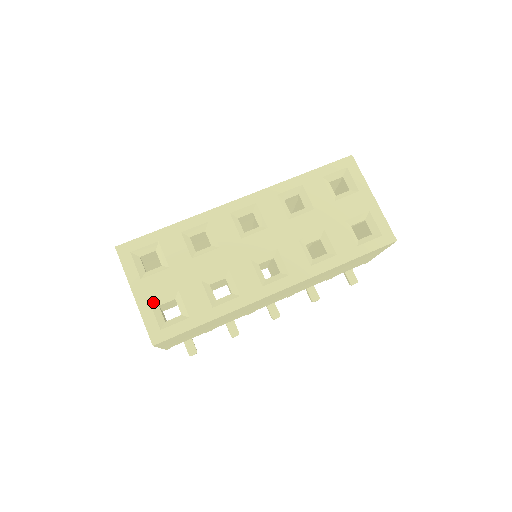
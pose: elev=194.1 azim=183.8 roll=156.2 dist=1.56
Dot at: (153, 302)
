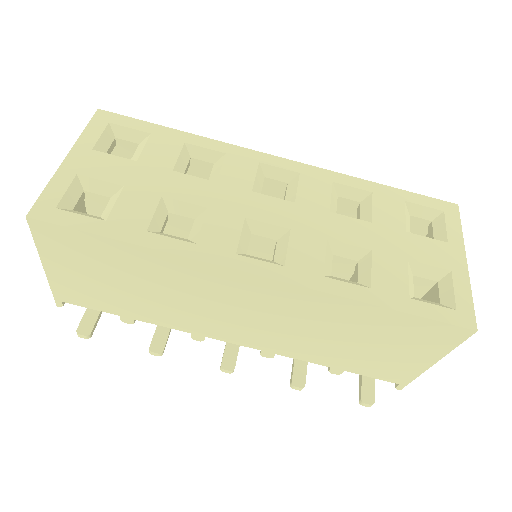
Dot at: (81, 179)
